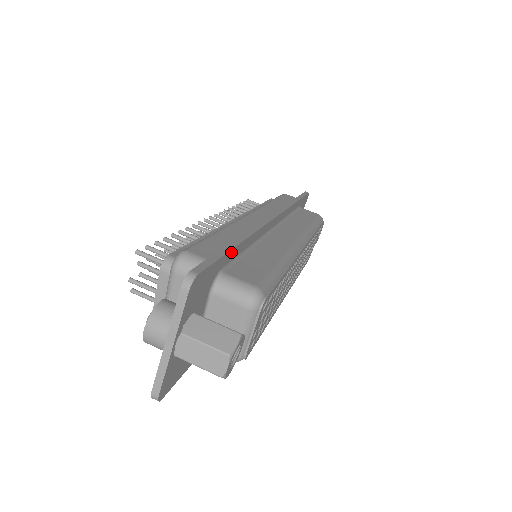
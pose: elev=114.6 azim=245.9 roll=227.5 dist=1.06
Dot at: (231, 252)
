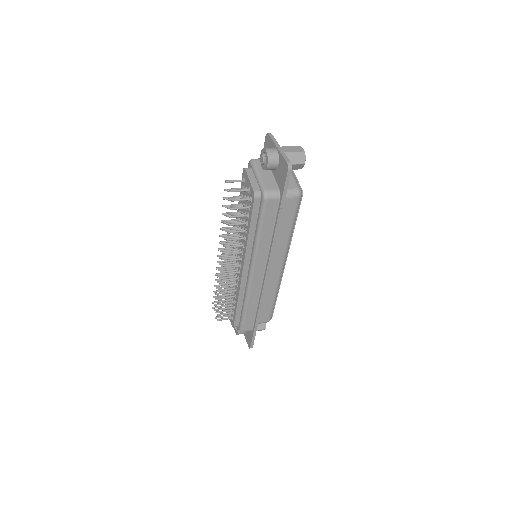
Dot at: occluded
